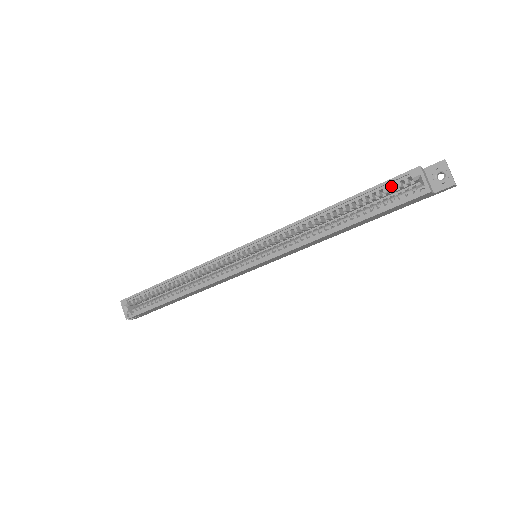
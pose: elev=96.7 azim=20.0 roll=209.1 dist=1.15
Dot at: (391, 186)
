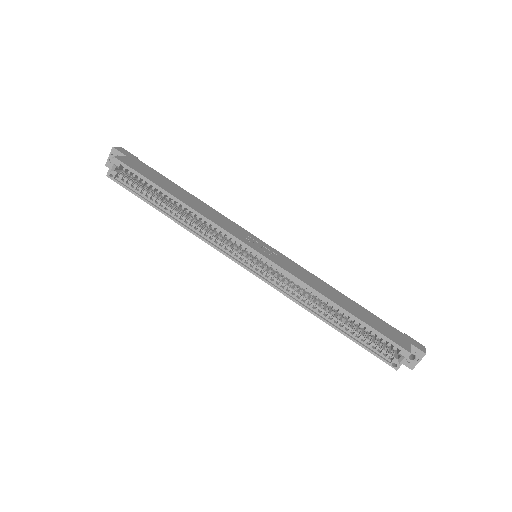
Dot at: (384, 340)
